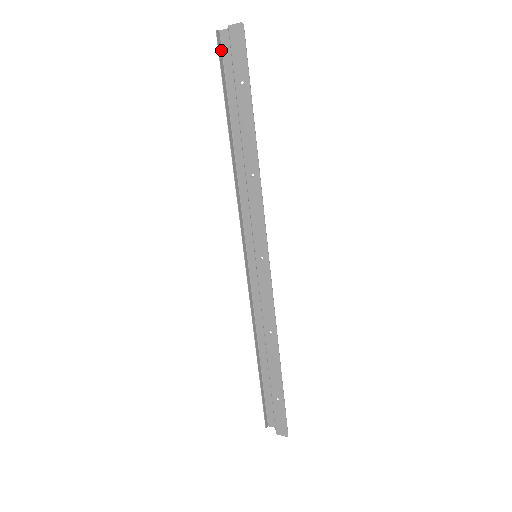
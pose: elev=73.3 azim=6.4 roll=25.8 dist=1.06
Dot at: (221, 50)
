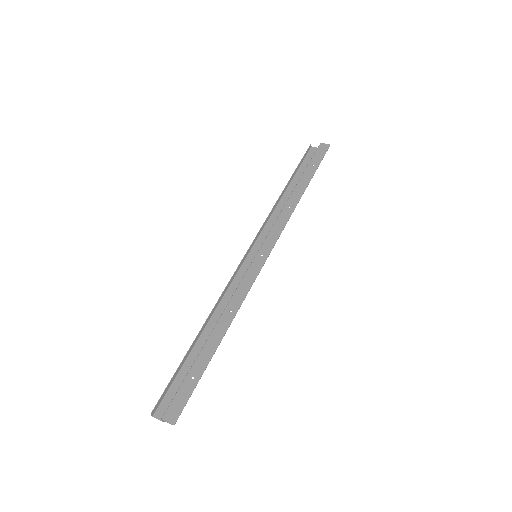
Dot at: (307, 153)
